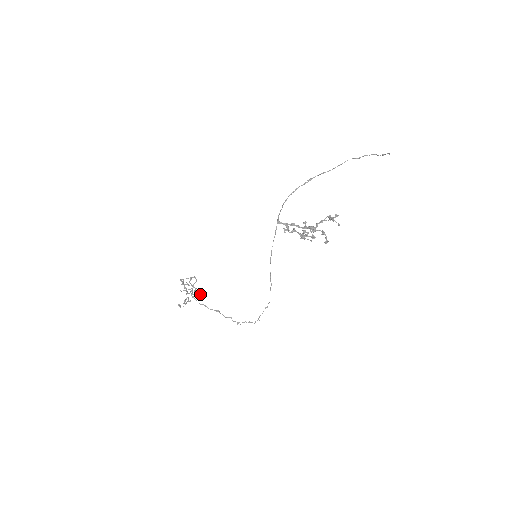
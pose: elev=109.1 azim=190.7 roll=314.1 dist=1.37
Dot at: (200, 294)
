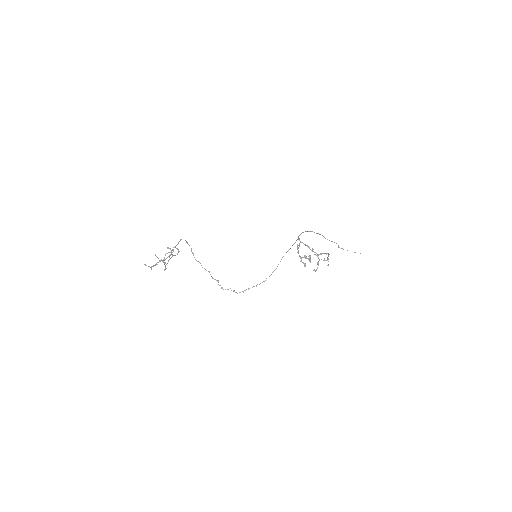
Dot at: occluded
